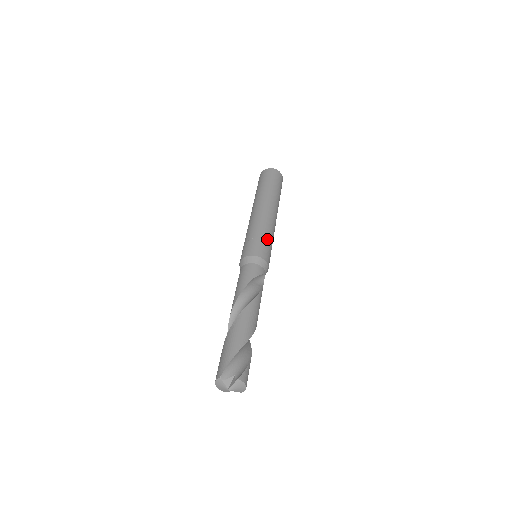
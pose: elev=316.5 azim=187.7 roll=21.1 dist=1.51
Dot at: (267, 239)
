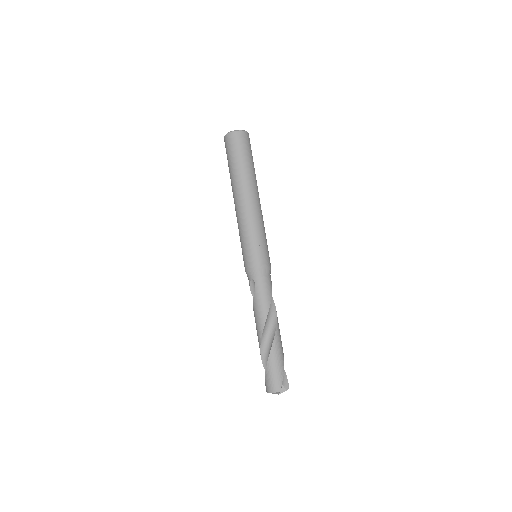
Dot at: occluded
